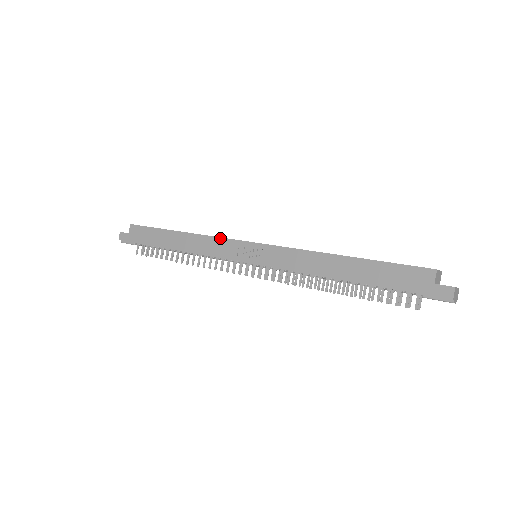
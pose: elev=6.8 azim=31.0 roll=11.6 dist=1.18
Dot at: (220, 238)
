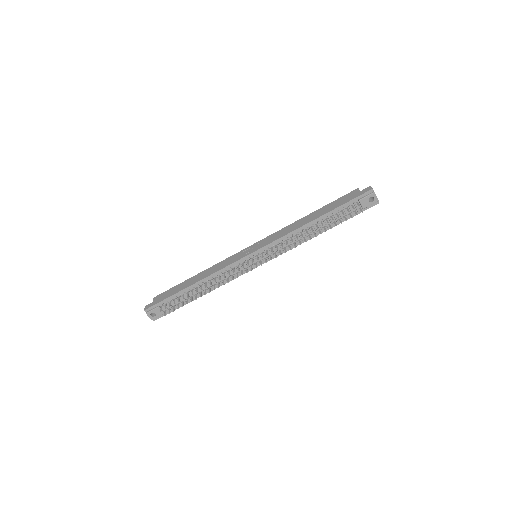
Dot at: (228, 258)
